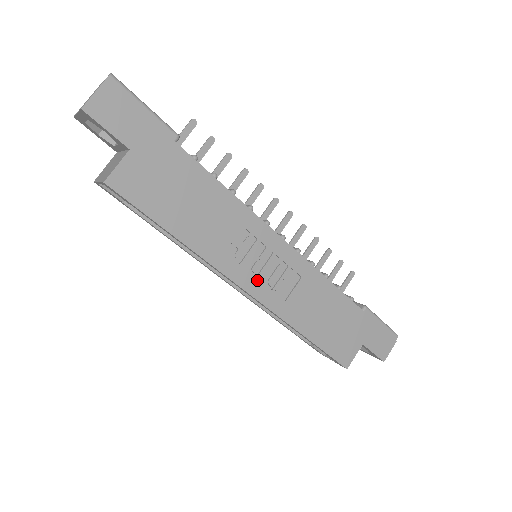
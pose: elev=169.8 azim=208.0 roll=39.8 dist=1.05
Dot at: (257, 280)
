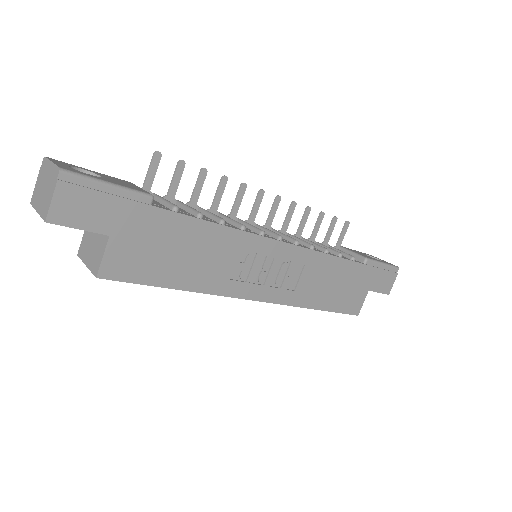
Dot at: (265, 287)
